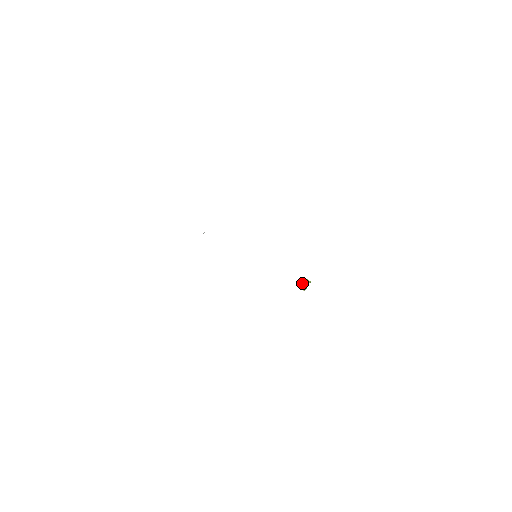
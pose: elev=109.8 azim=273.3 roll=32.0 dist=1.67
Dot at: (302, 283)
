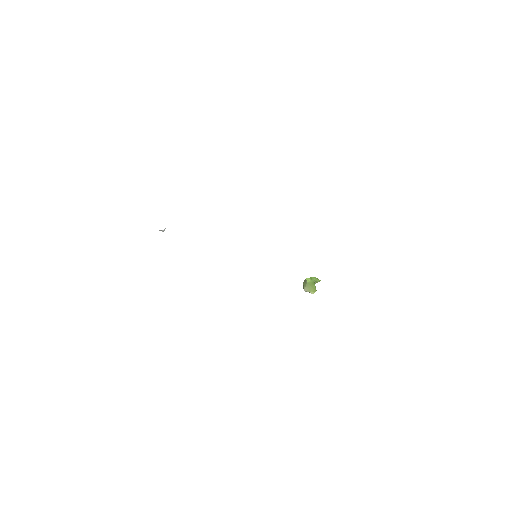
Dot at: (309, 284)
